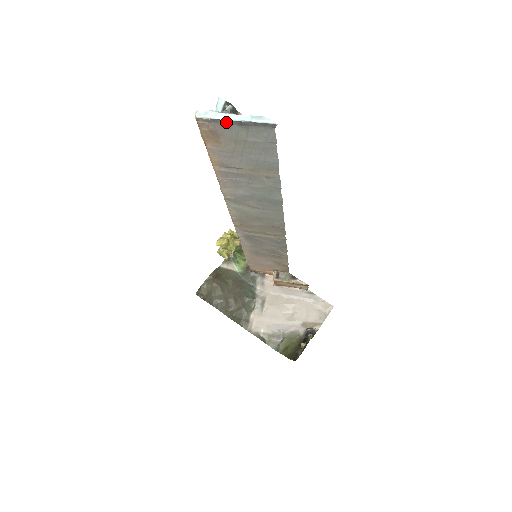
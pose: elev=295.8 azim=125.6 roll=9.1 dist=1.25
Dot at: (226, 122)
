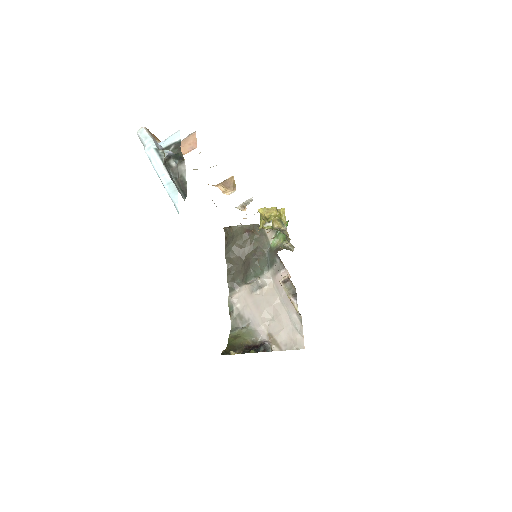
Dot at: (155, 163)
